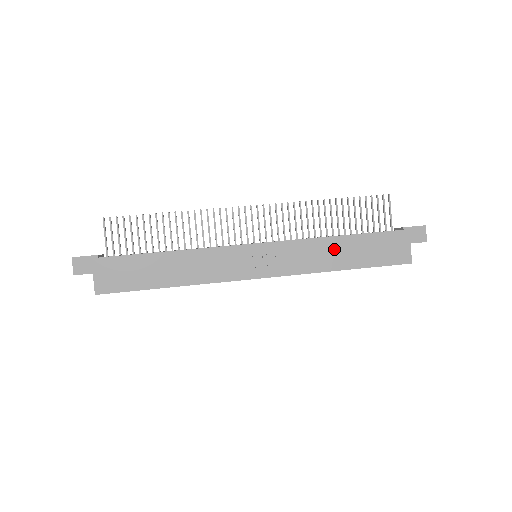
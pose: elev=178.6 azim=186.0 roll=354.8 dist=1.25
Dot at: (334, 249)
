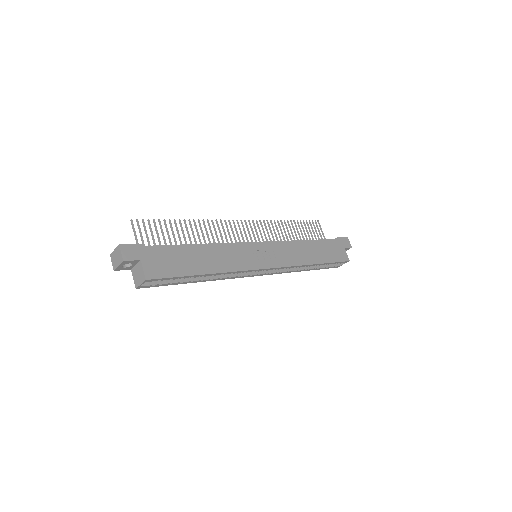
Dot at: (306, 249)
